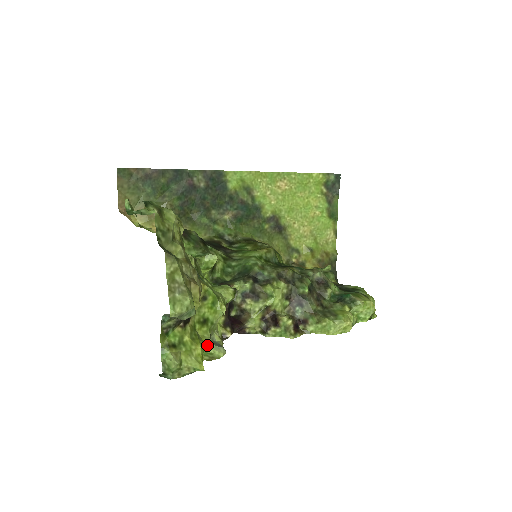
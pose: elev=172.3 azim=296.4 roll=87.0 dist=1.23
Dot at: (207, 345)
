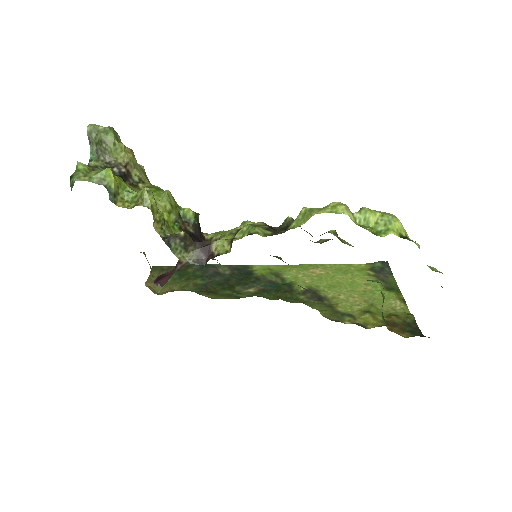
Dot at: (134, 191)
